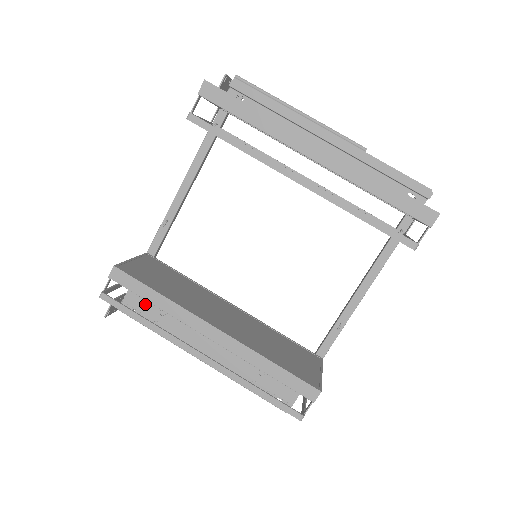
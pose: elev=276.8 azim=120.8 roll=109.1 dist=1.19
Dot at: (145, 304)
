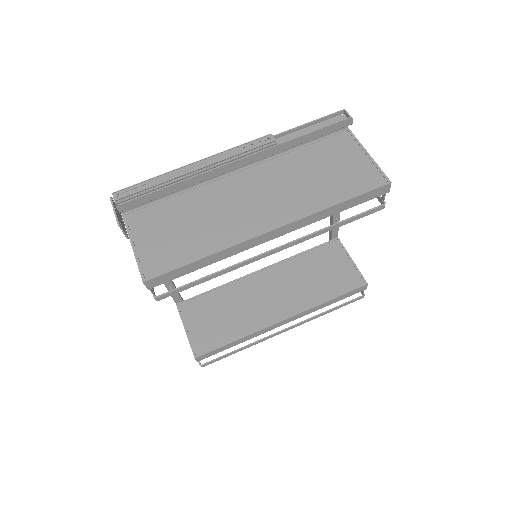
Dot at: occluded
